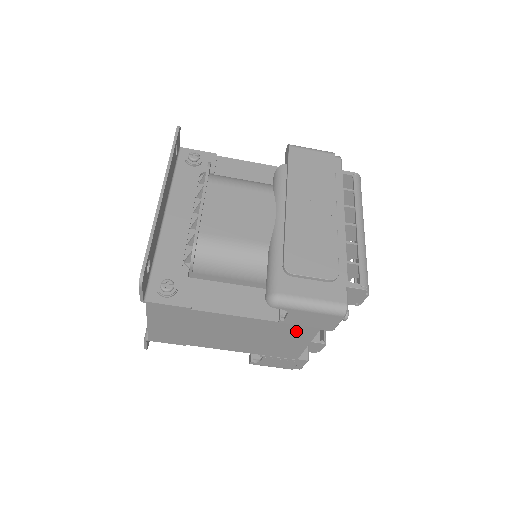
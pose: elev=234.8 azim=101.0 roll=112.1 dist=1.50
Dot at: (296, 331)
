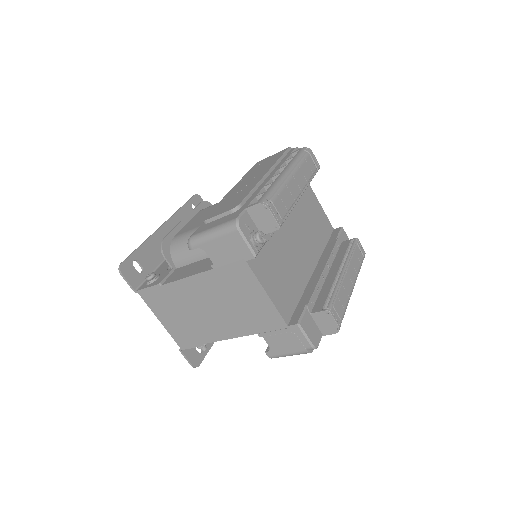
Dot at: (236, 276)
